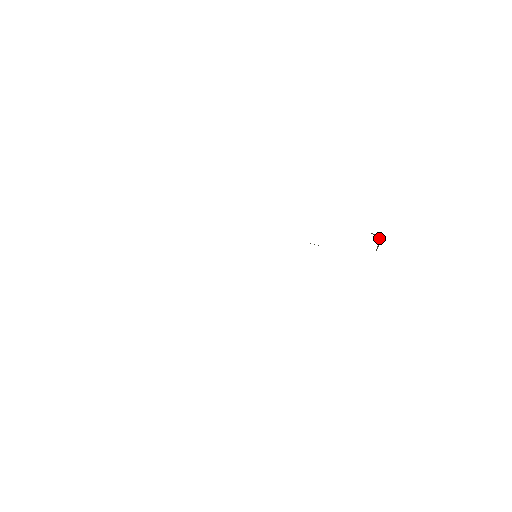
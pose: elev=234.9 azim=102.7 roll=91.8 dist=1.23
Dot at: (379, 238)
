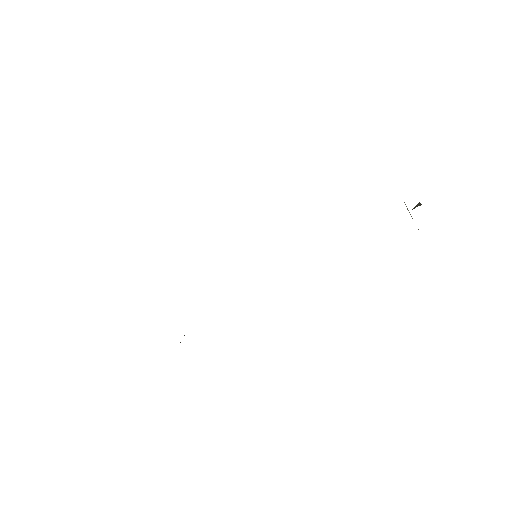
Dot at: occluded
